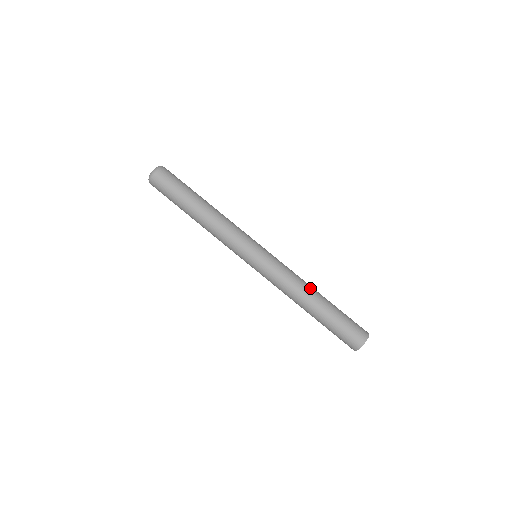
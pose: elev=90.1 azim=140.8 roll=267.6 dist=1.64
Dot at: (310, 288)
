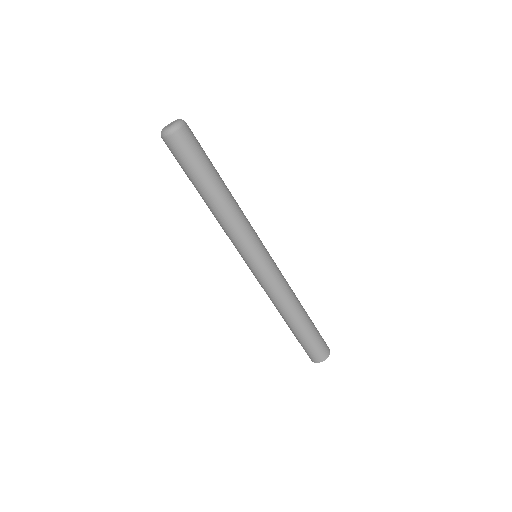
Dot at: (298, 301)
